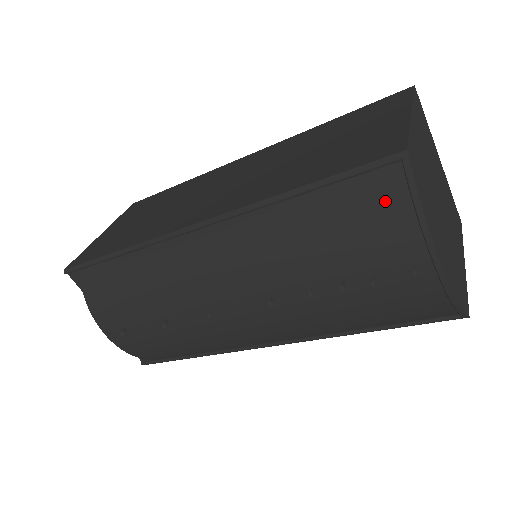
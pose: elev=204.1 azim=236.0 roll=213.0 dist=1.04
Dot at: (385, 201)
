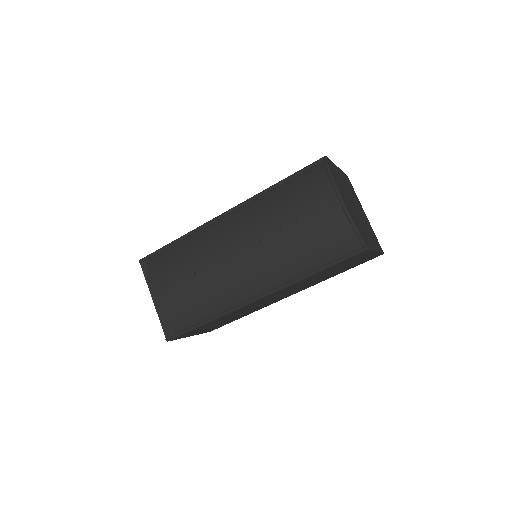
Dot at: (316, 176)
